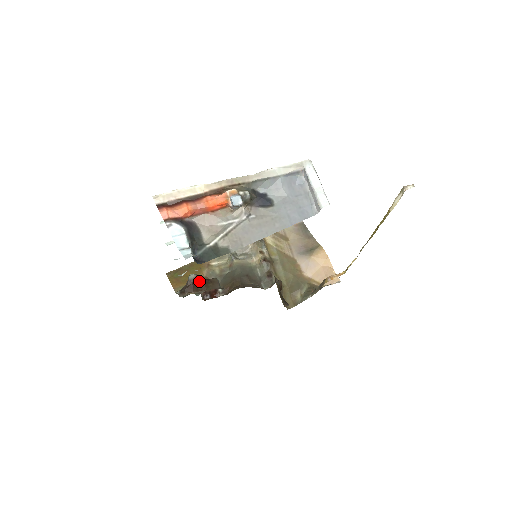
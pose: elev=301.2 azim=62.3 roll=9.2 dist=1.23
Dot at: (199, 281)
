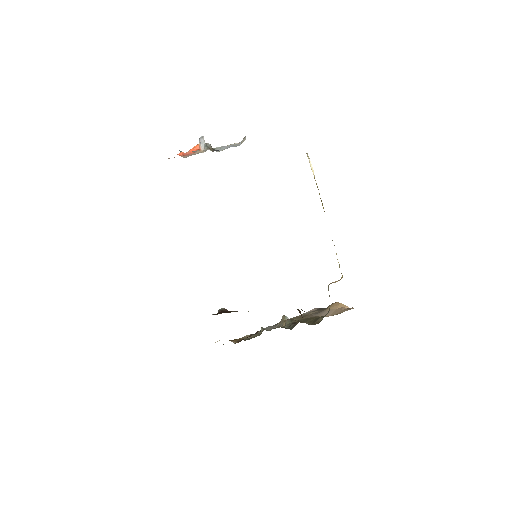
Dot at: (227, 311)
